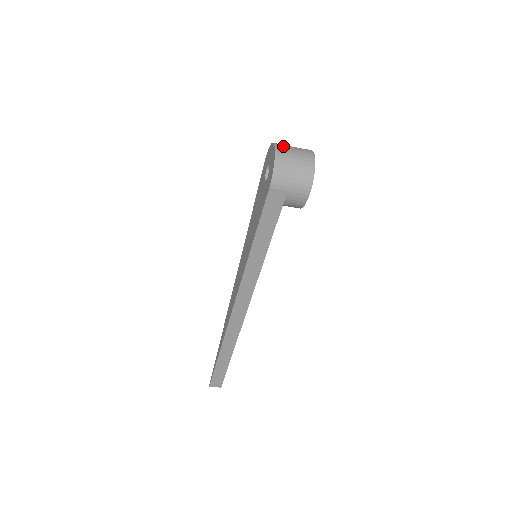
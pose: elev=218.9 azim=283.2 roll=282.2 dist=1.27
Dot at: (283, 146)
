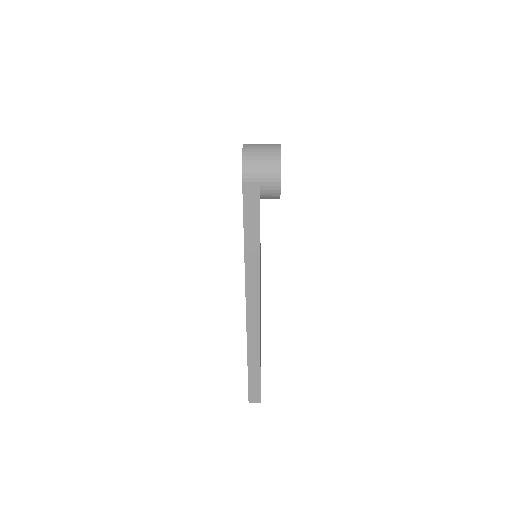
Dot at: (251, 144)
